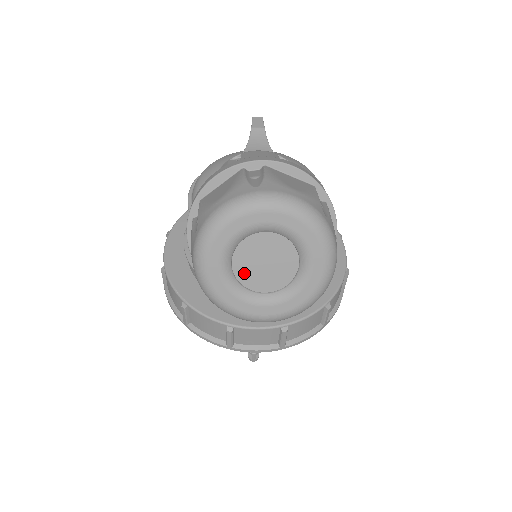
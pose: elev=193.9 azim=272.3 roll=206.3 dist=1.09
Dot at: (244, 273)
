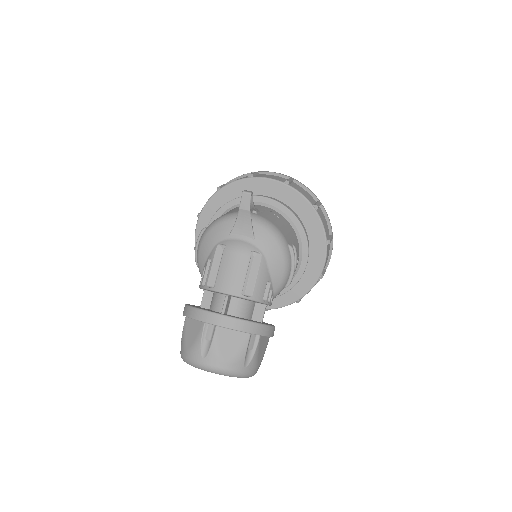
Dot at: occluded
